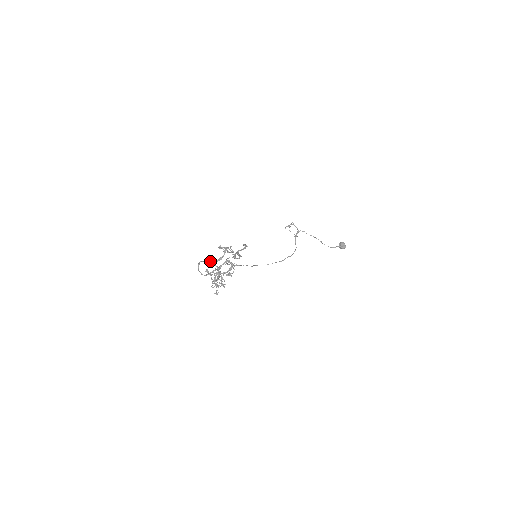
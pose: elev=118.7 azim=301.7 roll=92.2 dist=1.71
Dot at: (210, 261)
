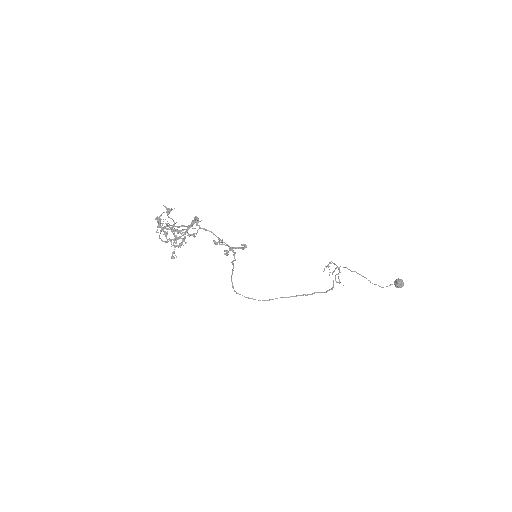
Dot at: (177, 230)
